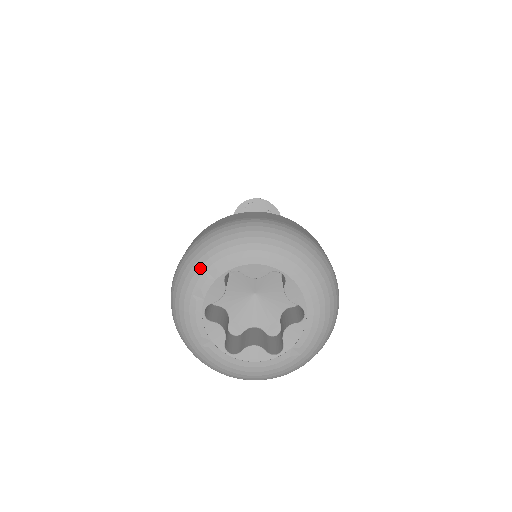
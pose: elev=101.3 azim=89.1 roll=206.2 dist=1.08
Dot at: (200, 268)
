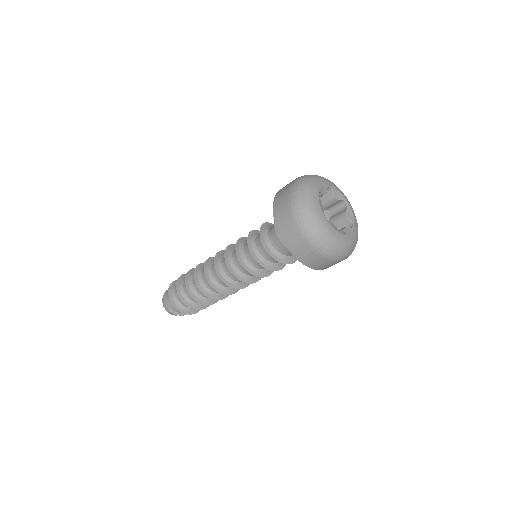
Dot at: (310, 197)
